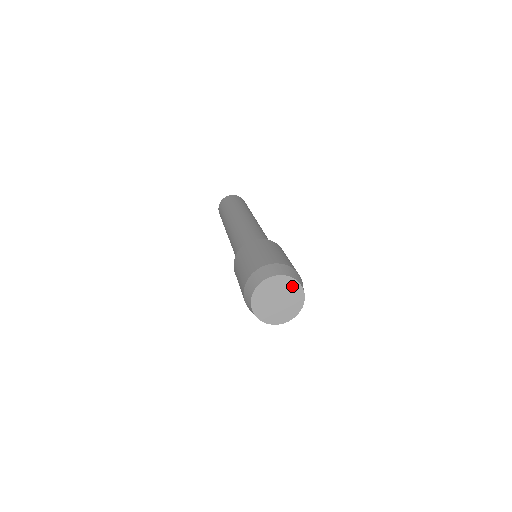
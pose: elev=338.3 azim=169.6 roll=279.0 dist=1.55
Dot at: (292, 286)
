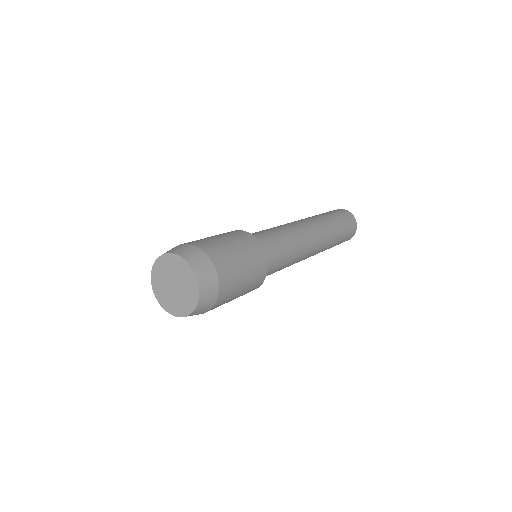
Dot at: (182, 267)
